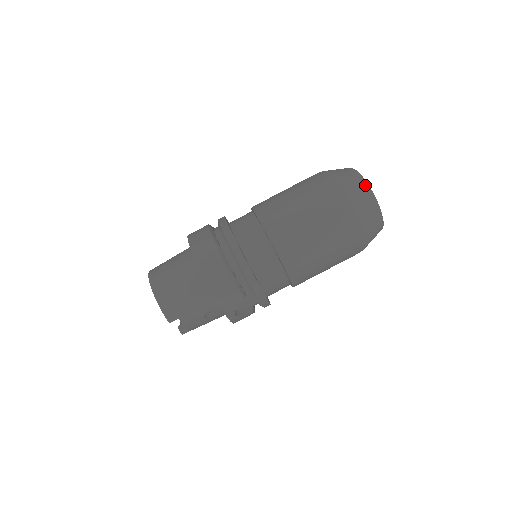
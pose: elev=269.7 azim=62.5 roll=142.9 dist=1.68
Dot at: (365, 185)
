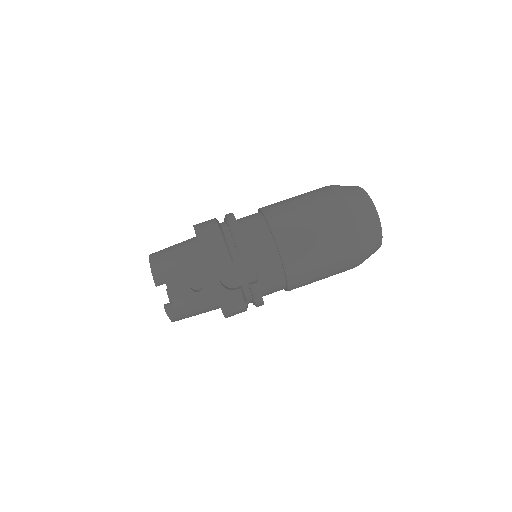
Dot at: (360, 188)
